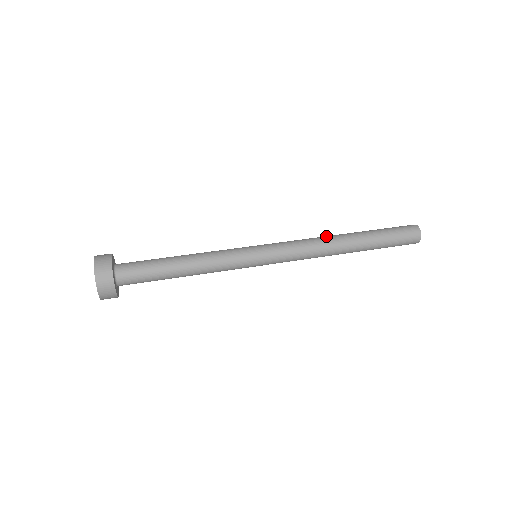
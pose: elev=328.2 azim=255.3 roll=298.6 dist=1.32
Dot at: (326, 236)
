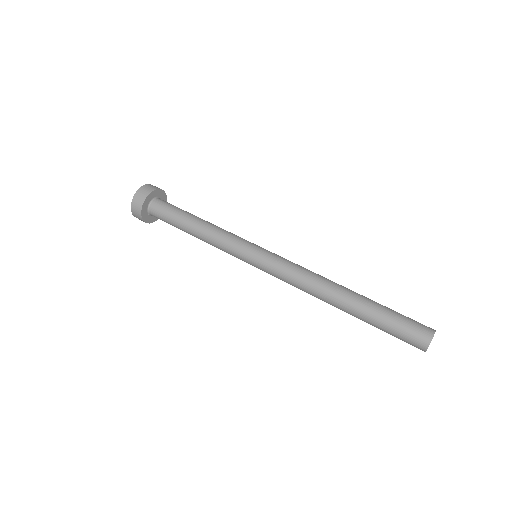
Dot at: (326, 279)
